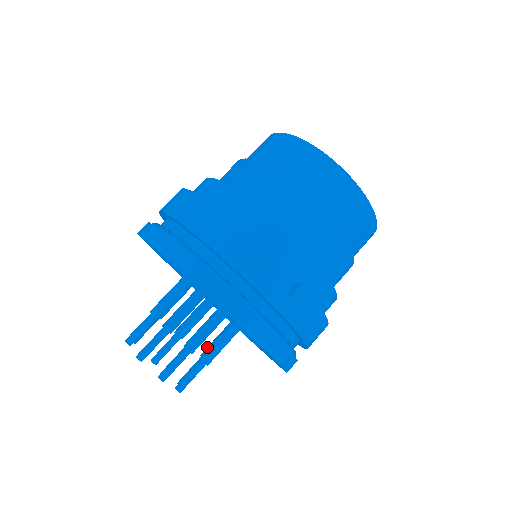
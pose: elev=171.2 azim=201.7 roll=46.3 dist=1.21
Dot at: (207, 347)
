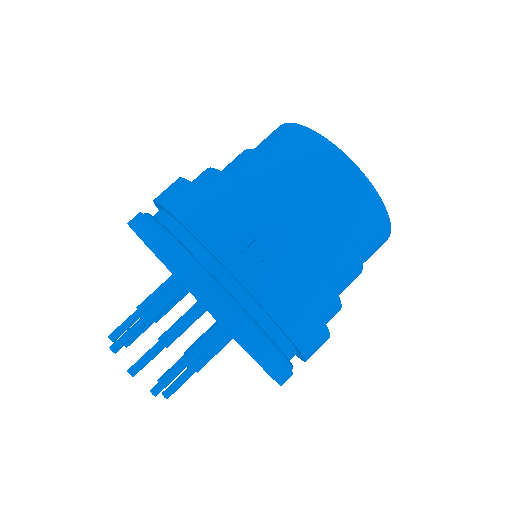
Dot at: occluded
